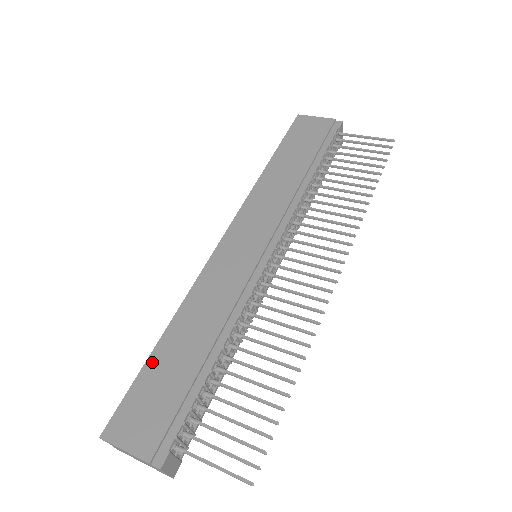
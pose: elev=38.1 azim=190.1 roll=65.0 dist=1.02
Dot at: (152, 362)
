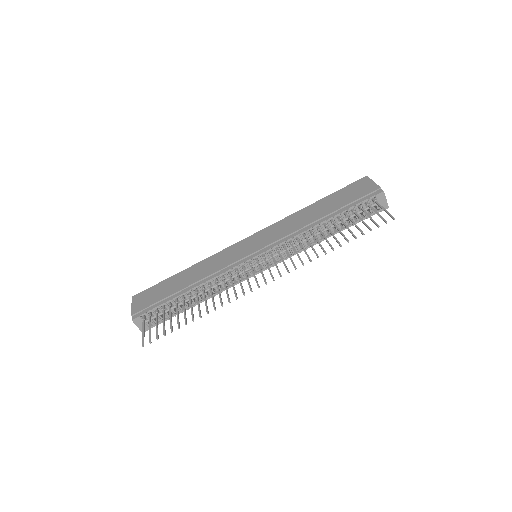
Dot at: (169, 279)
